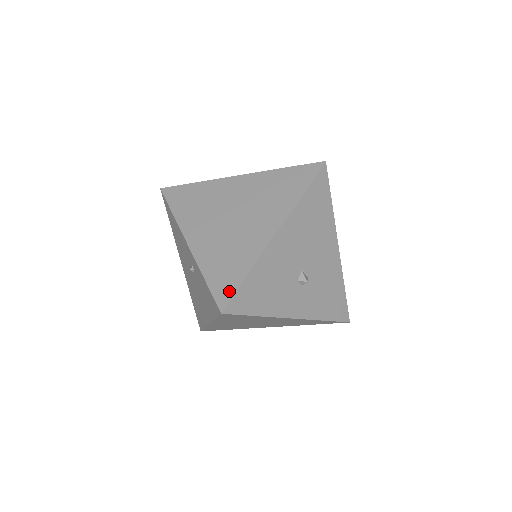
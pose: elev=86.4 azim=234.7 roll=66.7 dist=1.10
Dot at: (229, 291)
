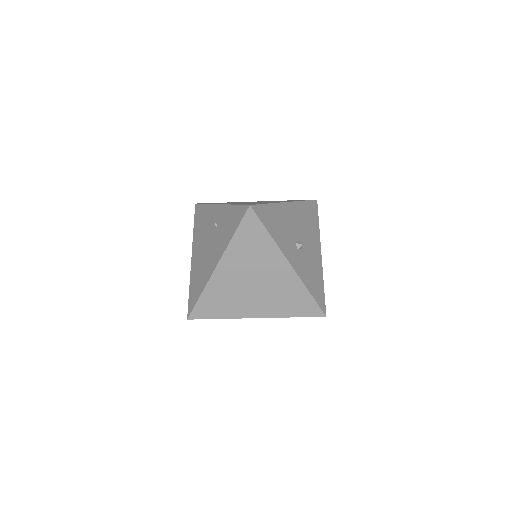
Dot at: occluded
